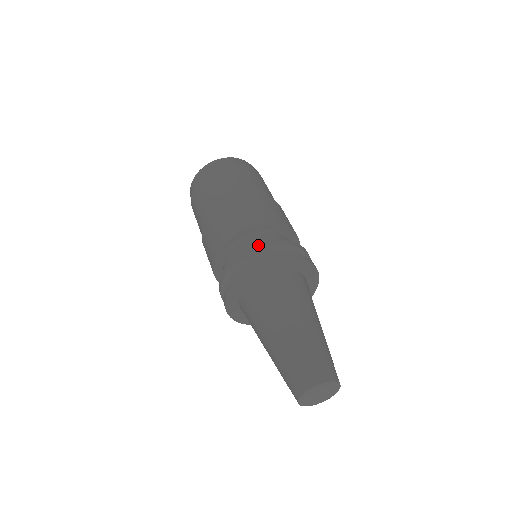
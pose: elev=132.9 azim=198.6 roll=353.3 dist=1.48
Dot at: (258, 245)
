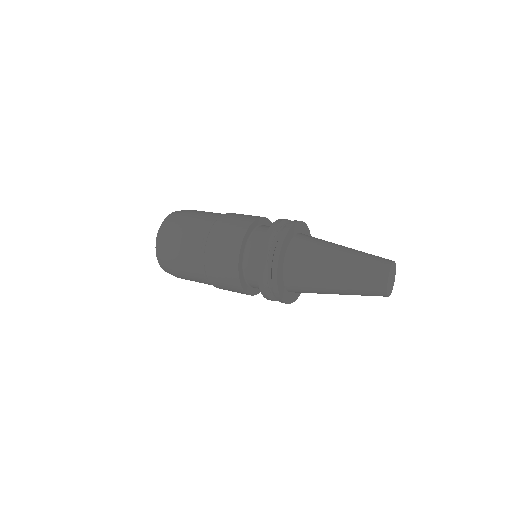
Dot at: (268, 231)
